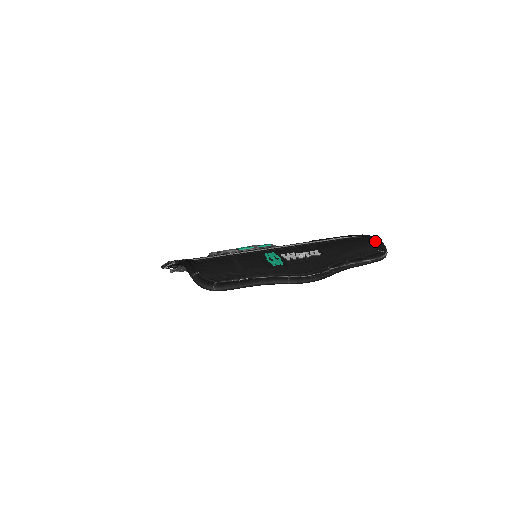
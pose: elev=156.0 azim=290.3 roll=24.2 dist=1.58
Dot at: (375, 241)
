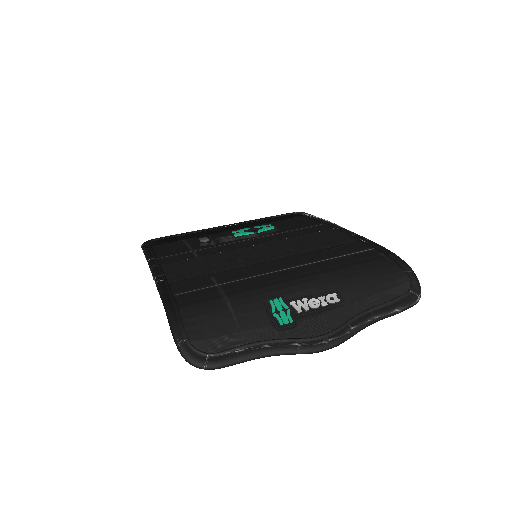
Dot at: (407, 275)
